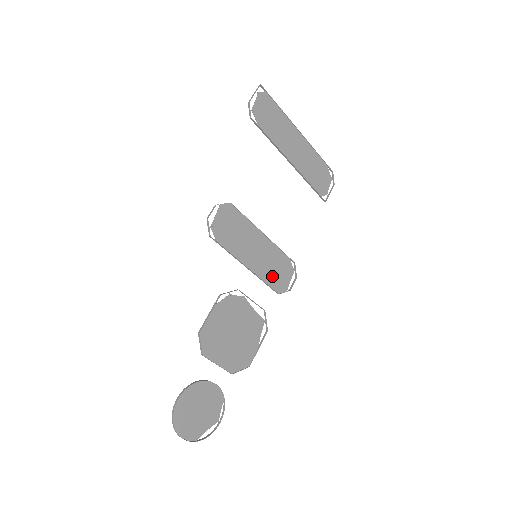
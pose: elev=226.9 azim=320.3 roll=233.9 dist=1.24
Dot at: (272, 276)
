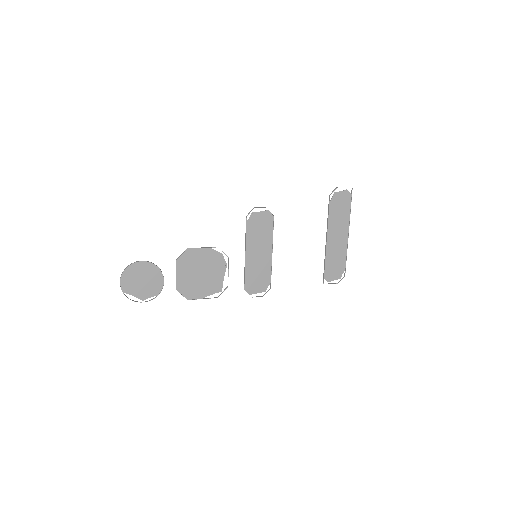
Dot at: (252, 277)
